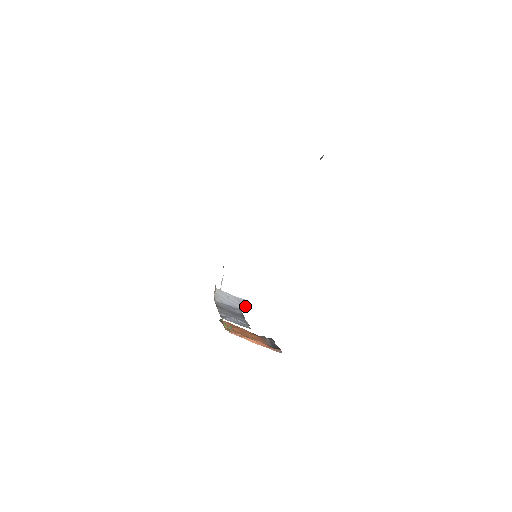
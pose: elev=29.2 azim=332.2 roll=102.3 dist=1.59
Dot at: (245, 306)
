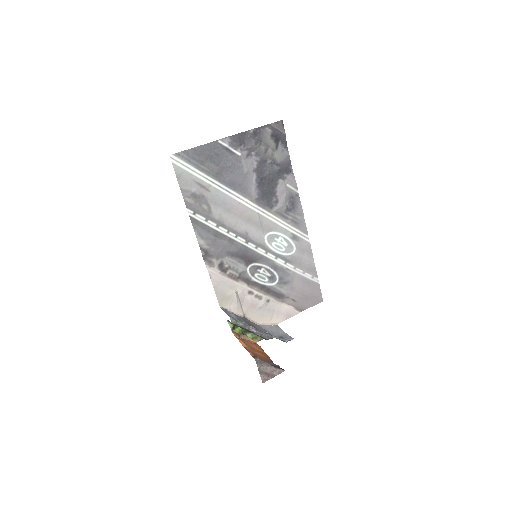
Dot at: (284, 339)
